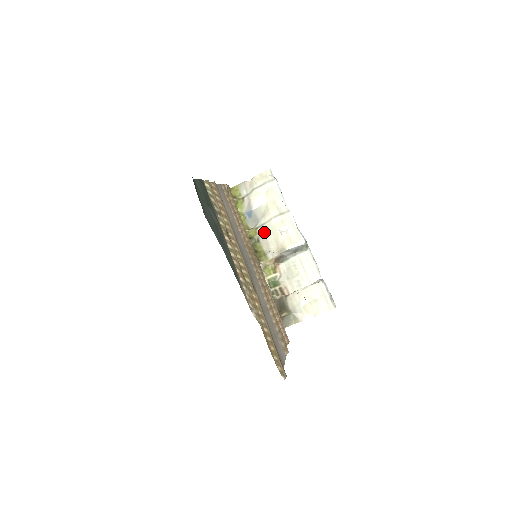
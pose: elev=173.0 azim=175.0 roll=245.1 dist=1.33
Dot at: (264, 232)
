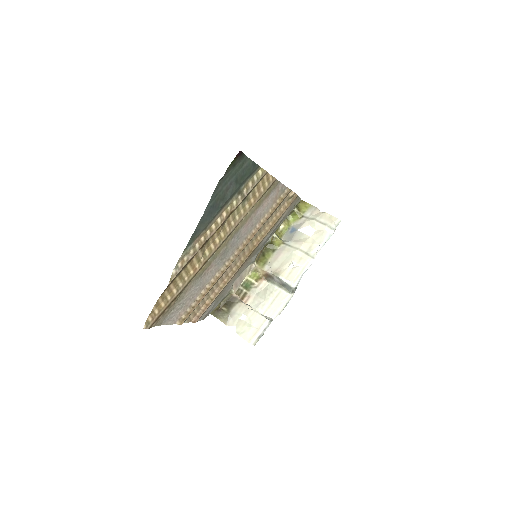
Dot at: (284, 250)
